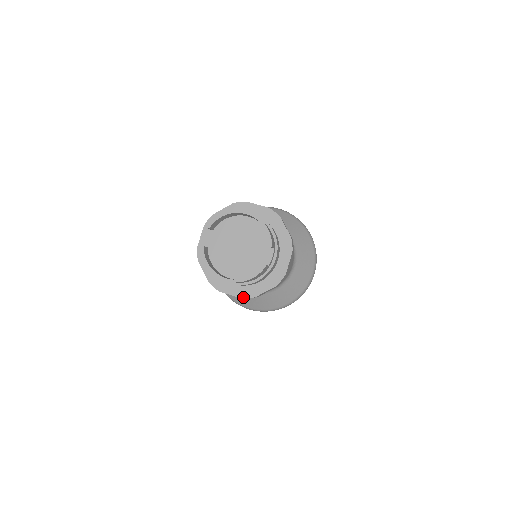
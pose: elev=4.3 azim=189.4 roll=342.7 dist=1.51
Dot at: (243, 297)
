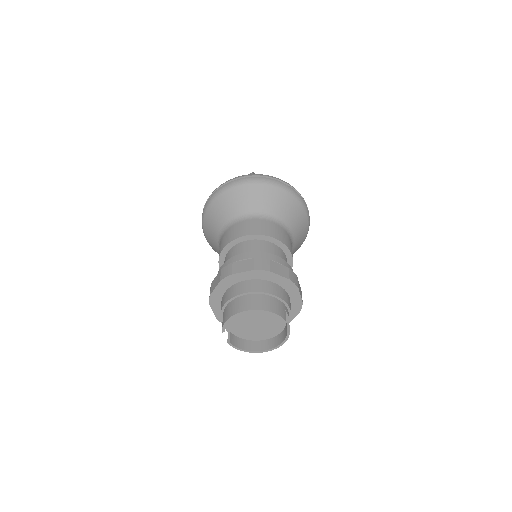
Dot at: occluded
